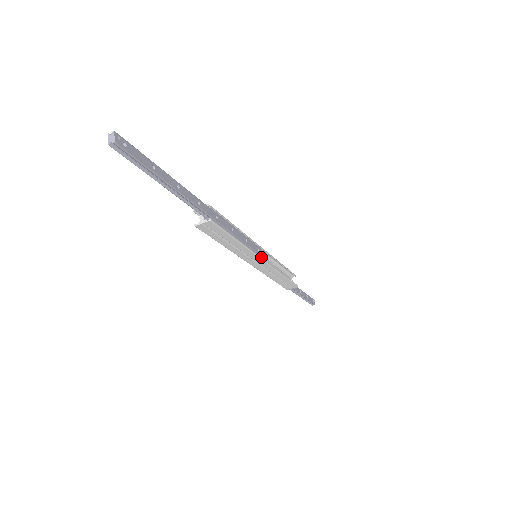
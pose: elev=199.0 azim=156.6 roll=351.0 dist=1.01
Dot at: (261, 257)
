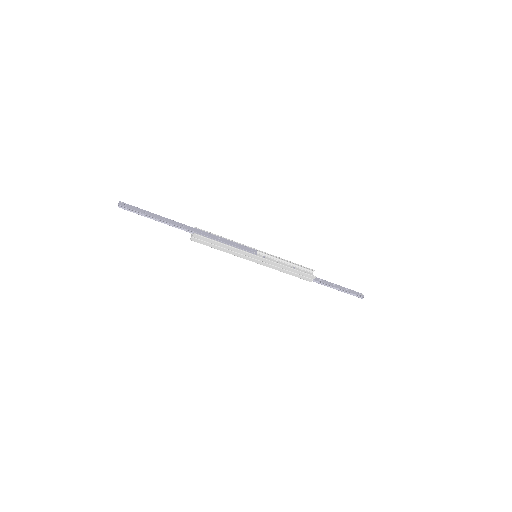
Dot at: (256, 255)
